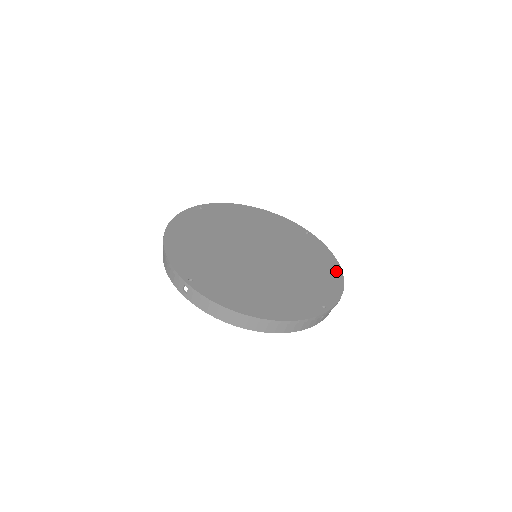
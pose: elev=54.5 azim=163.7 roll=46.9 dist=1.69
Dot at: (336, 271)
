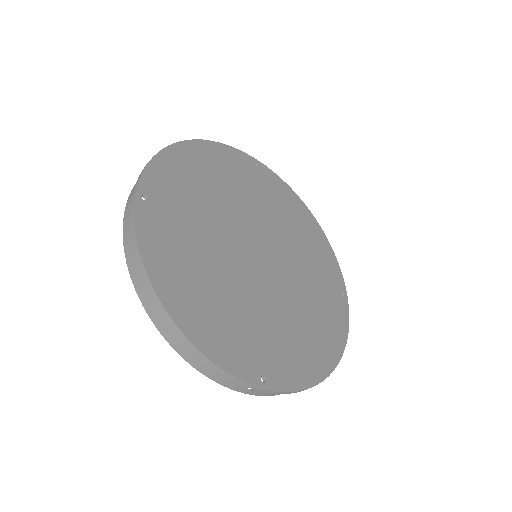
Dot at: (328, 360)
